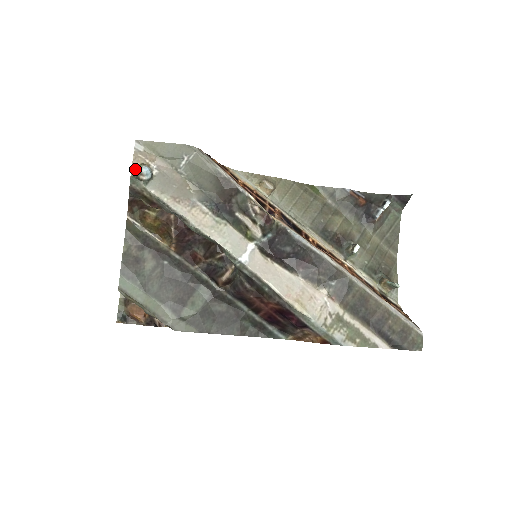
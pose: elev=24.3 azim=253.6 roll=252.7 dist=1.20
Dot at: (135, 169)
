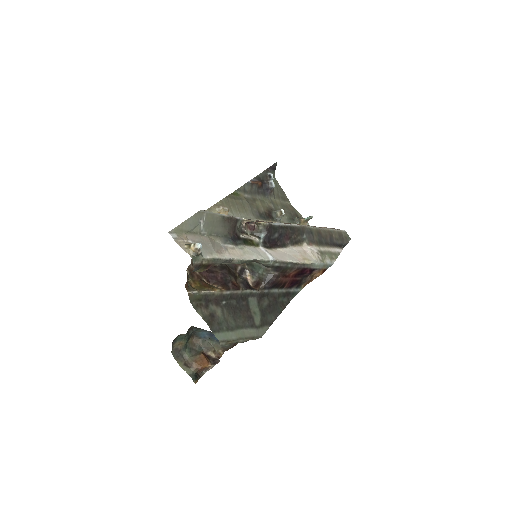
Dot at: (189, 251)
